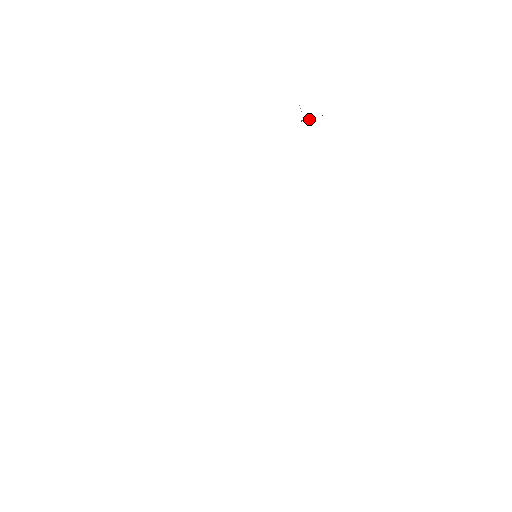
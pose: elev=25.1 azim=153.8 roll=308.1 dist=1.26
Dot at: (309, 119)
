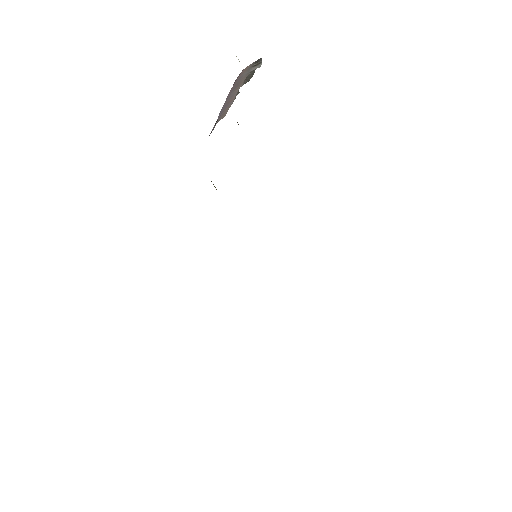
Dot at: (254, 71)
